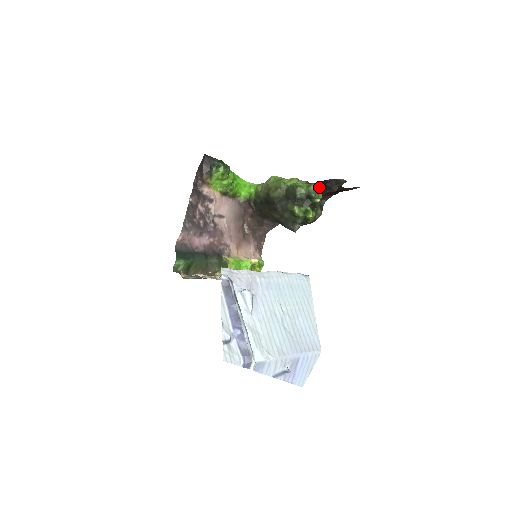
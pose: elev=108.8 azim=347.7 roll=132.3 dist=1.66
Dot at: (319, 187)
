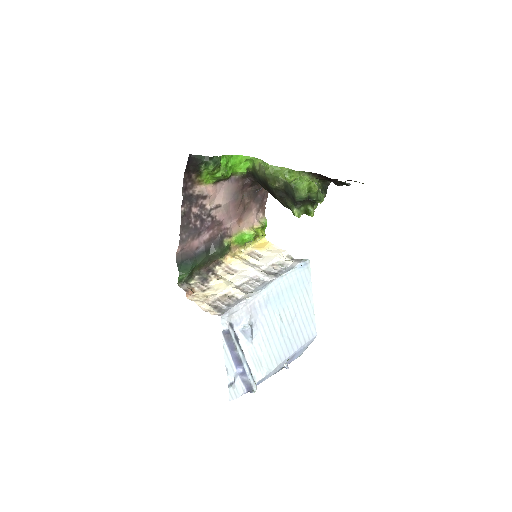
Dot at: (323, 177)
